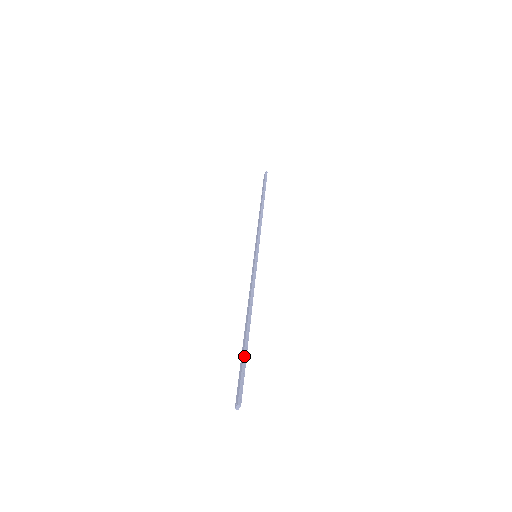
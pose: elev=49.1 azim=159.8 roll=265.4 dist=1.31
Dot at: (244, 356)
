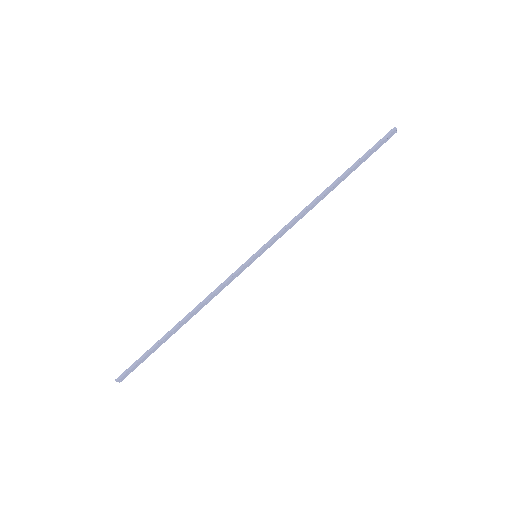
Dot at: (150, 349)
